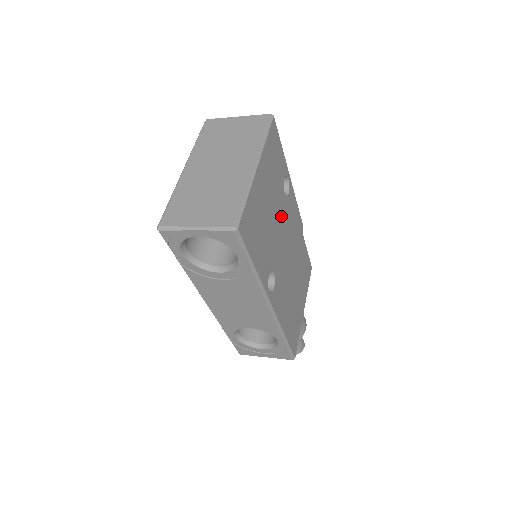
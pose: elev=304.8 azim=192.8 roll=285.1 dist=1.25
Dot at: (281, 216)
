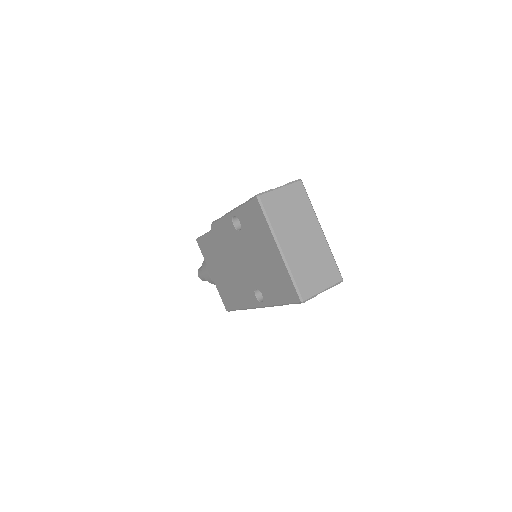
Dot at: occluded
